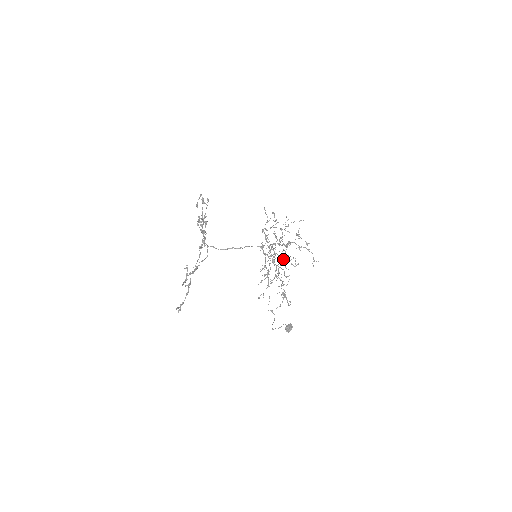
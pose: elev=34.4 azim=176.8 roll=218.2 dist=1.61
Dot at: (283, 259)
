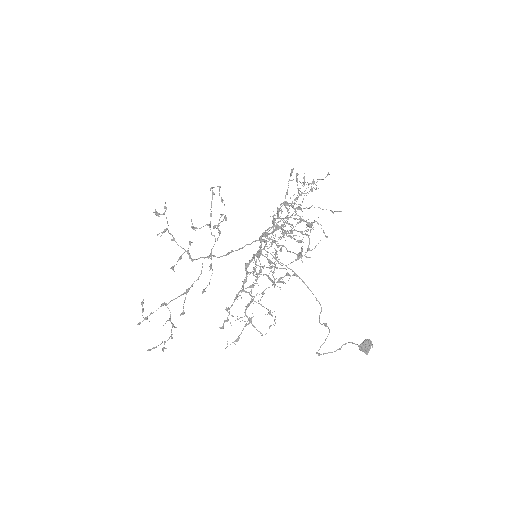
Dot at: (301, 248)
